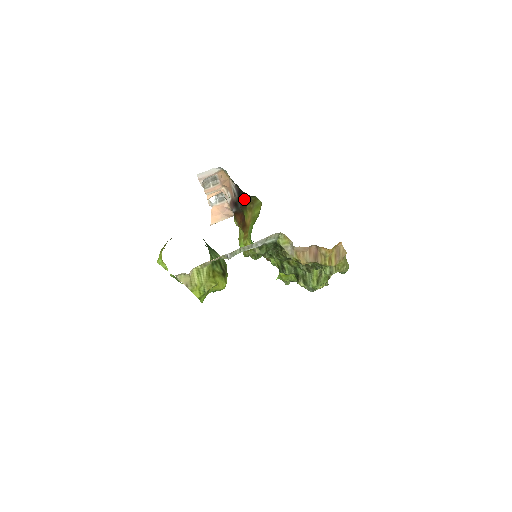
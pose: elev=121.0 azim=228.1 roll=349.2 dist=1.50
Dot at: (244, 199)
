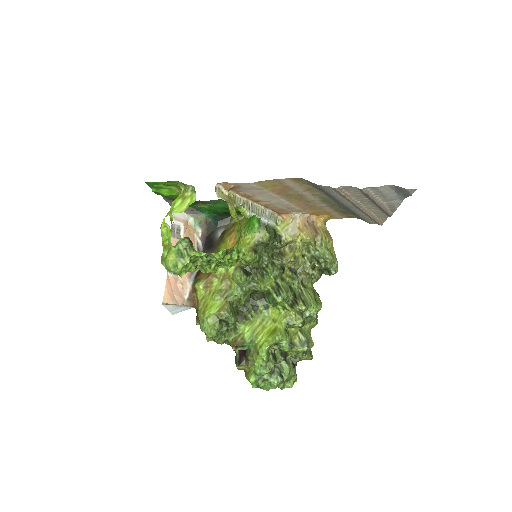
Dot at: (218, 235)
